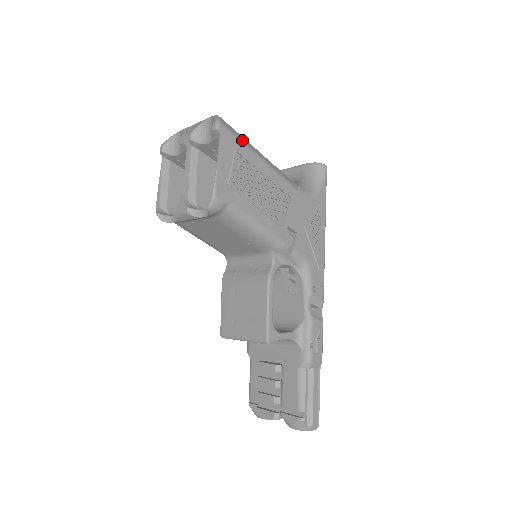
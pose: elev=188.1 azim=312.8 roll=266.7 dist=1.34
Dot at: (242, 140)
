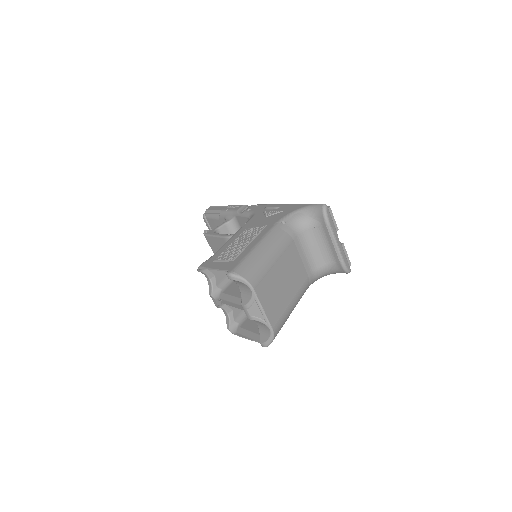
Dot at: occluded
